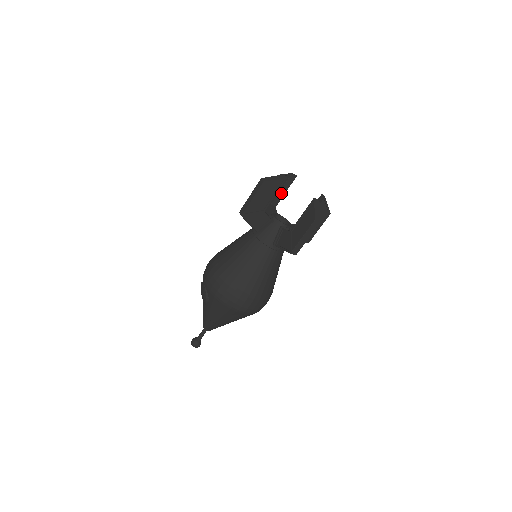
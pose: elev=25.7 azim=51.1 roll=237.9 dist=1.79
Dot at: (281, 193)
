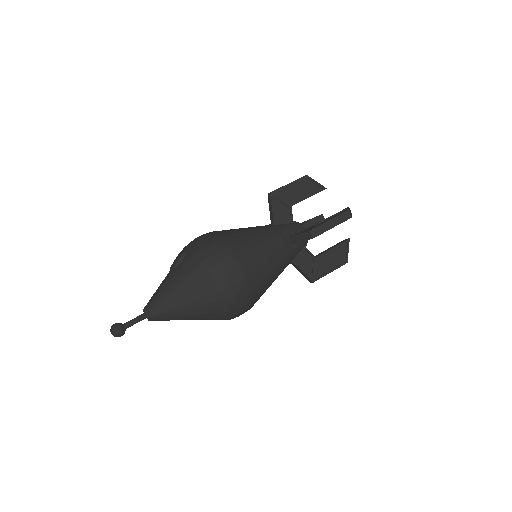
Dot at: (304, 227)
